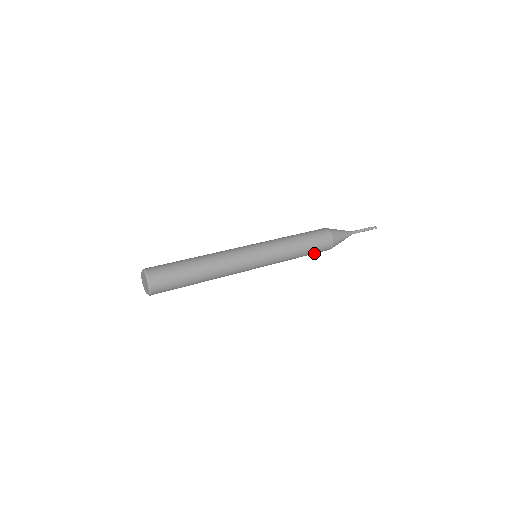
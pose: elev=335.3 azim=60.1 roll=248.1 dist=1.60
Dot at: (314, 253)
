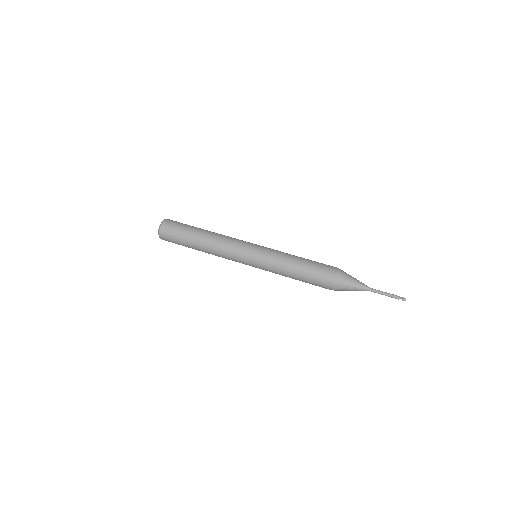
Dot at: occluded
